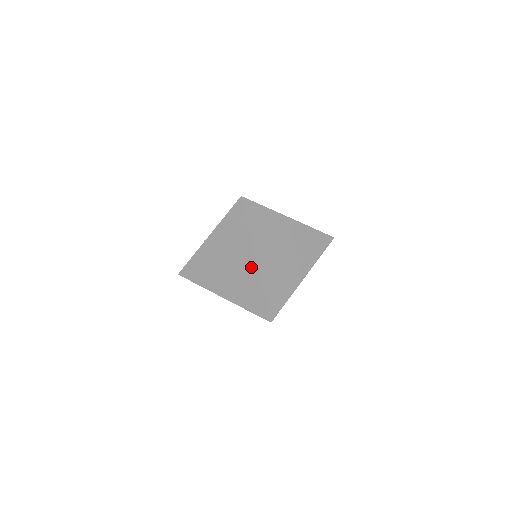
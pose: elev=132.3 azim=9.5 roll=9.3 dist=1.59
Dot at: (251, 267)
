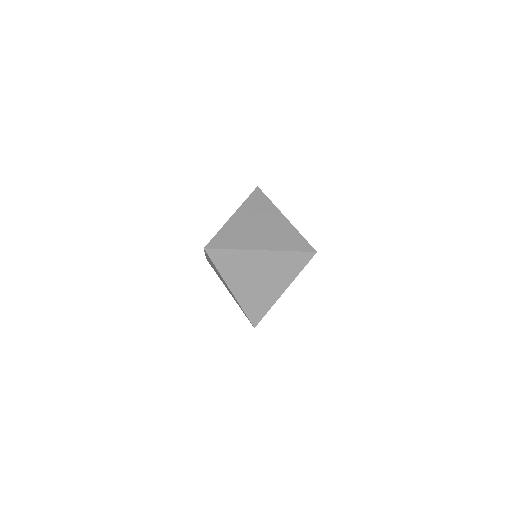
Dot at: (283, 222)
